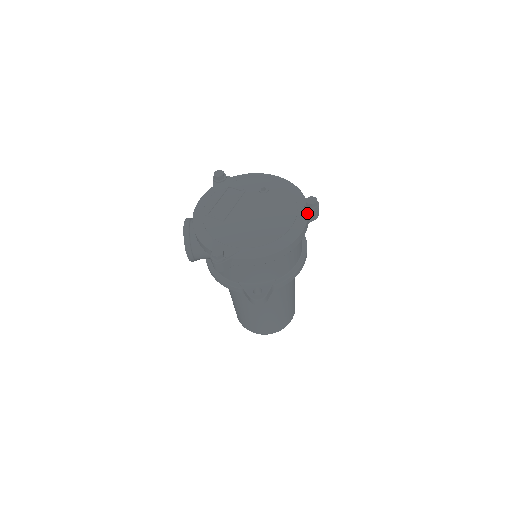
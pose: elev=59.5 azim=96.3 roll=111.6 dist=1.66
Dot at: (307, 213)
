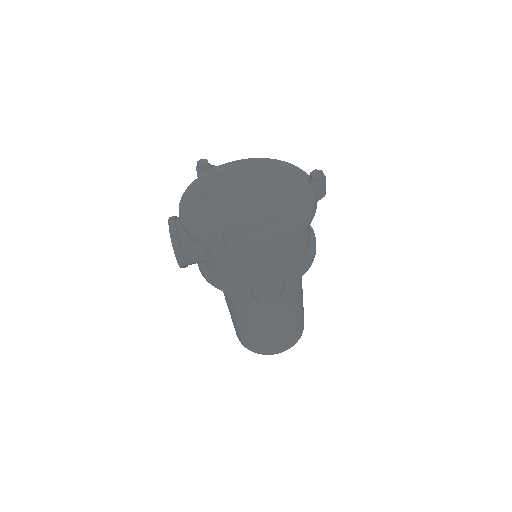
Dot at: (314, 188)
